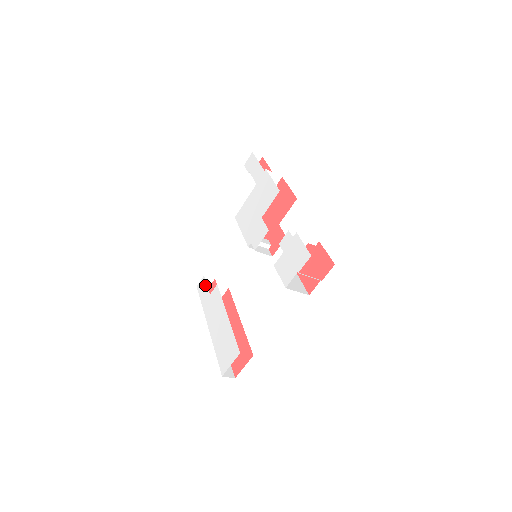
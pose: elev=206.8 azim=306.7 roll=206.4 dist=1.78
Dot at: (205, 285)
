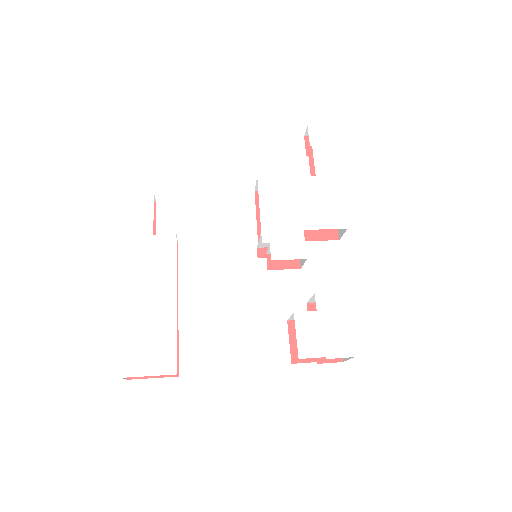
Dot at: (150, 210)
